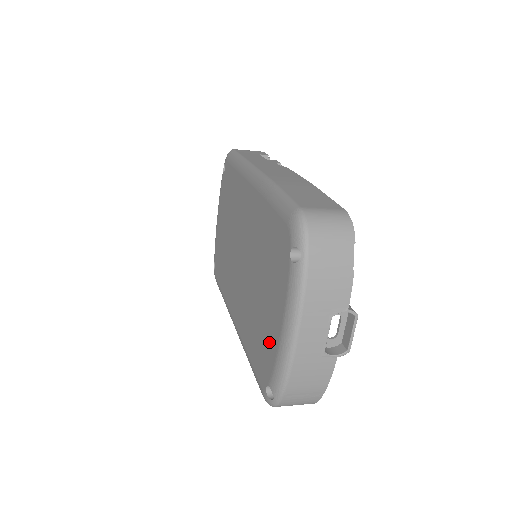
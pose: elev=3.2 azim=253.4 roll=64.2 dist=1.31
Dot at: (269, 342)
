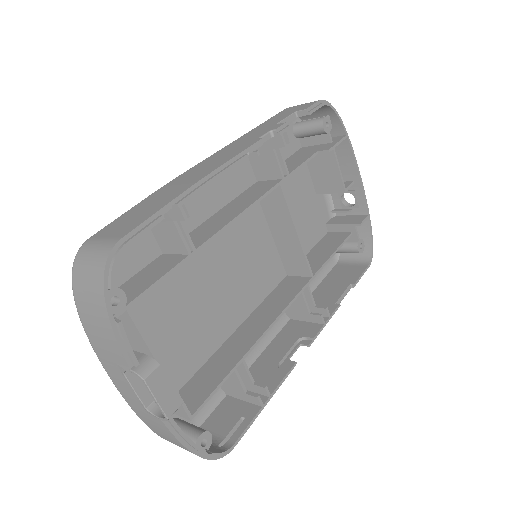
Dot at: occluded
